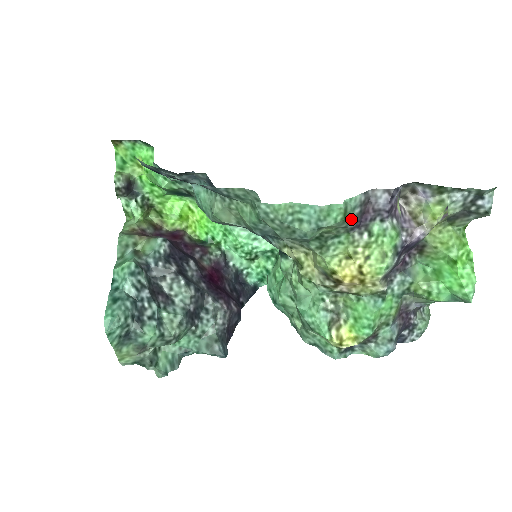
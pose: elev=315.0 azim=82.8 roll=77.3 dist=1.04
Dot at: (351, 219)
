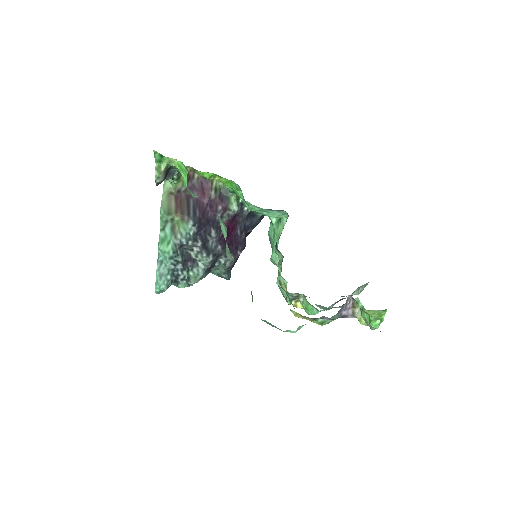
Dot at: occluded
